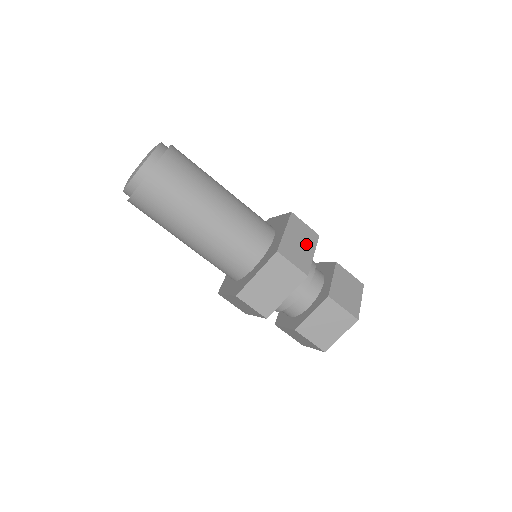
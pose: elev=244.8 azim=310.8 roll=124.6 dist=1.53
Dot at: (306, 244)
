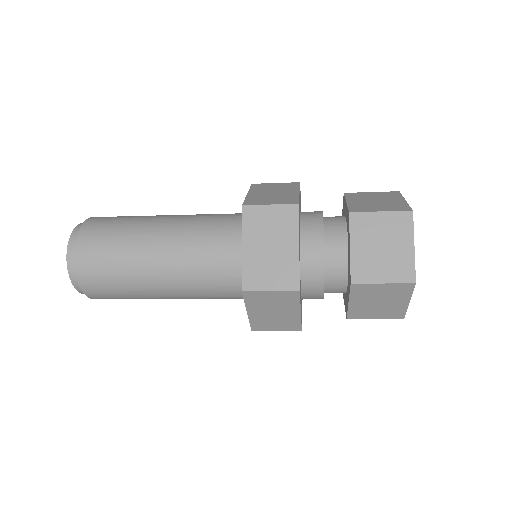
Dot at: (281, 240)
